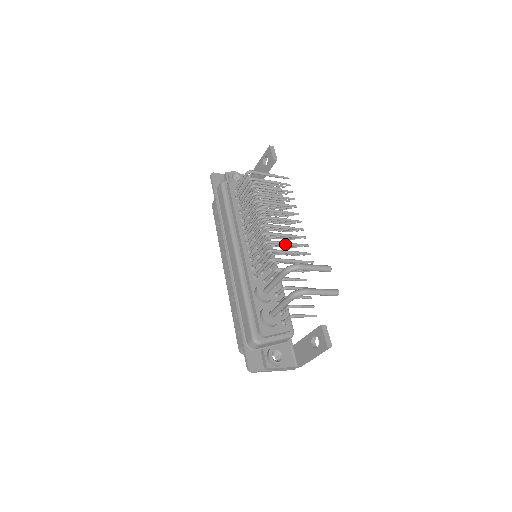
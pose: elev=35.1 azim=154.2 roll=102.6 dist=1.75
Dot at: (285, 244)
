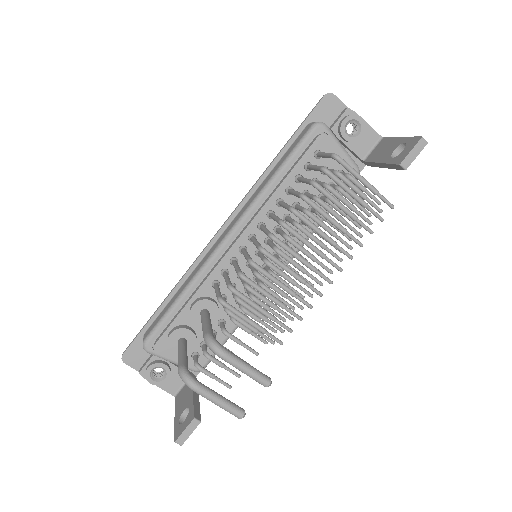
Dot at: (266, 296)
